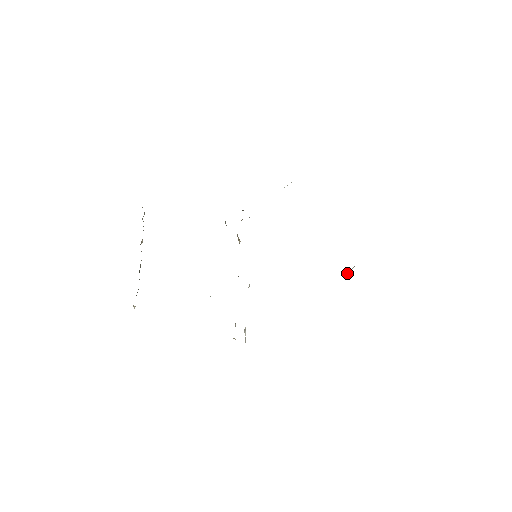
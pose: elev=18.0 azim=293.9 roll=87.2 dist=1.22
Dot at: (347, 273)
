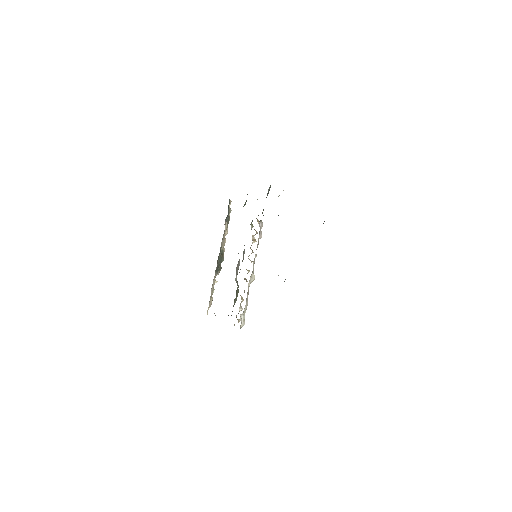
Dot at: occluded
